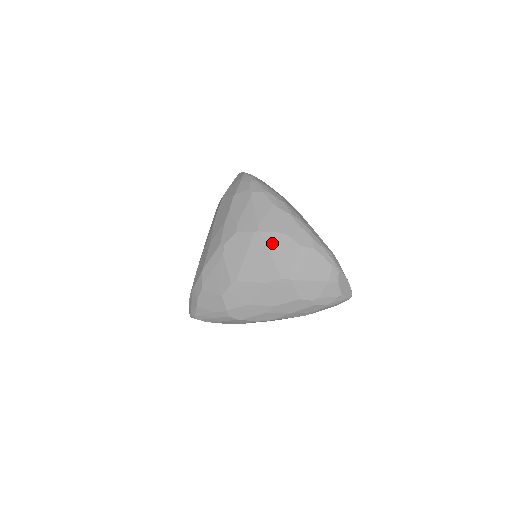
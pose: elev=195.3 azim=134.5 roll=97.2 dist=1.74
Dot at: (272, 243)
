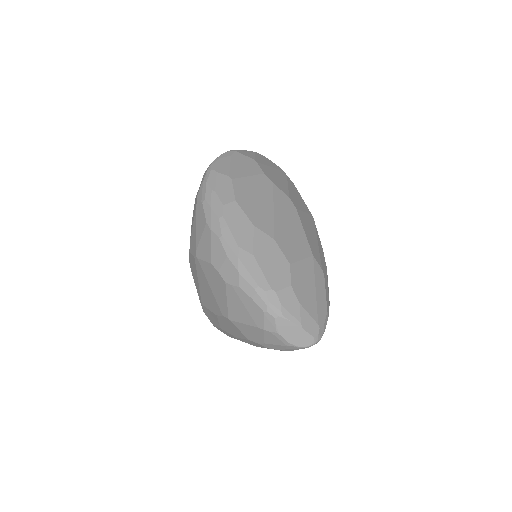
Dot at: (207, 273)
